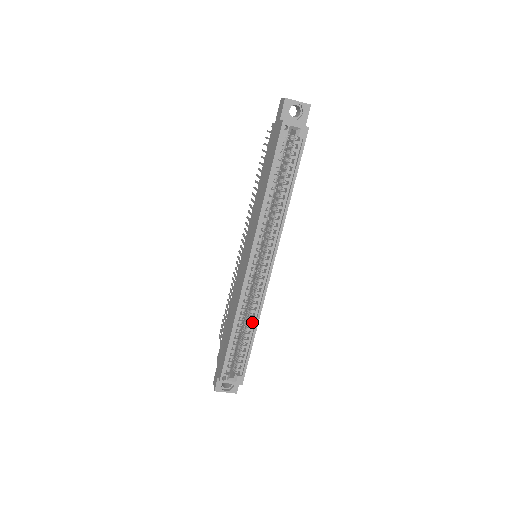
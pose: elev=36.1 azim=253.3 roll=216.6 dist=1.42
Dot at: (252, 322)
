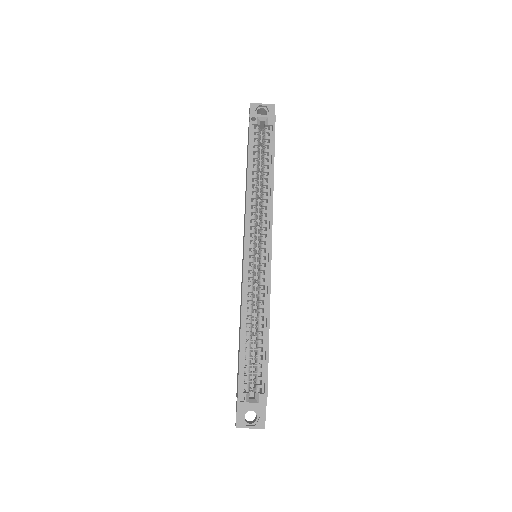
Dot at: (263, 320)
